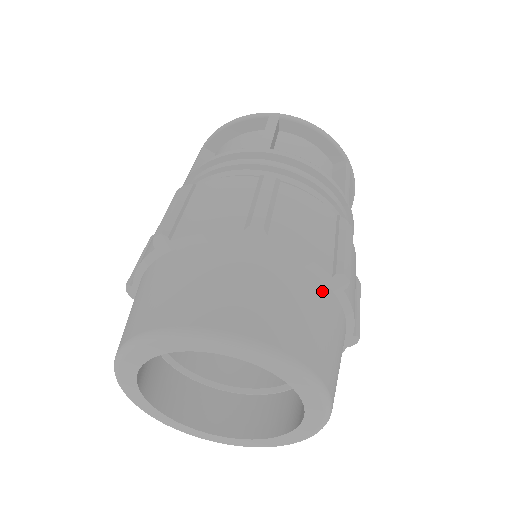
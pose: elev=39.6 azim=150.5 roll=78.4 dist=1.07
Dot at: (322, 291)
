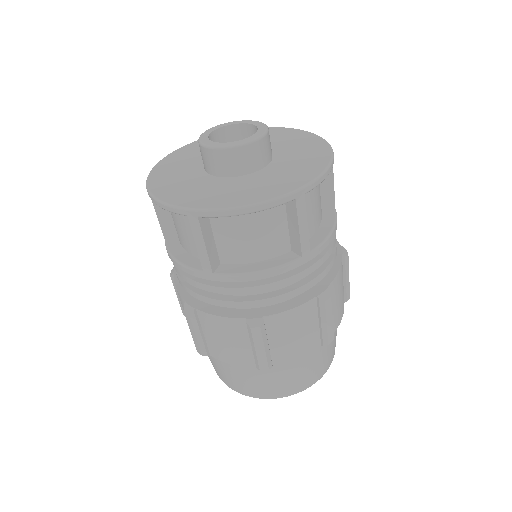
Dot at: occluded
